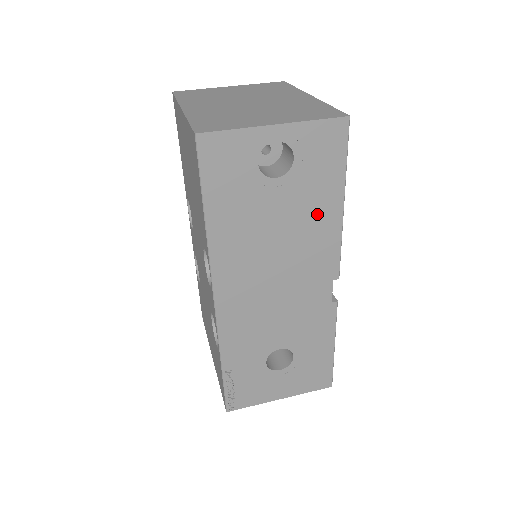
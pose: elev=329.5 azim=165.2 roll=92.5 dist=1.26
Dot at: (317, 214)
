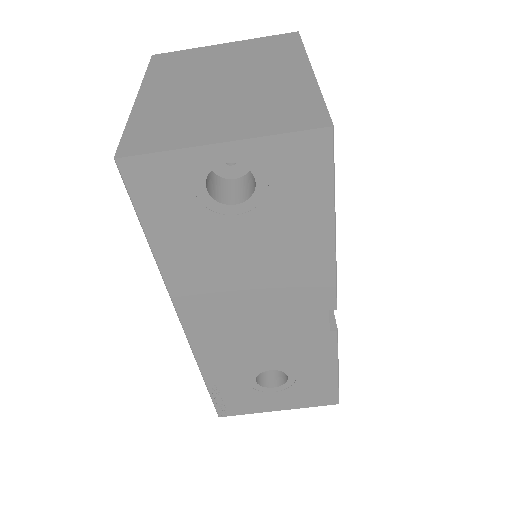
Dot at: (298, 243)
